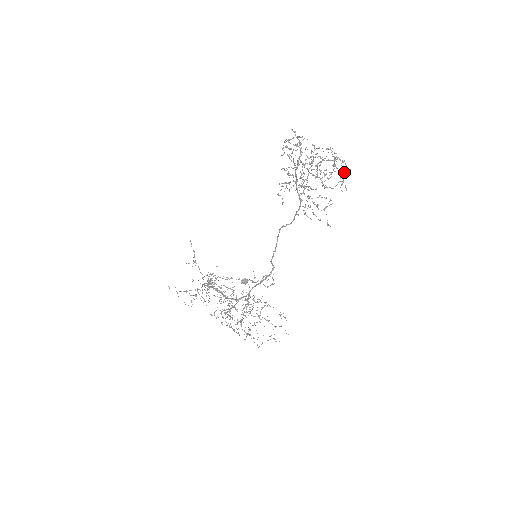
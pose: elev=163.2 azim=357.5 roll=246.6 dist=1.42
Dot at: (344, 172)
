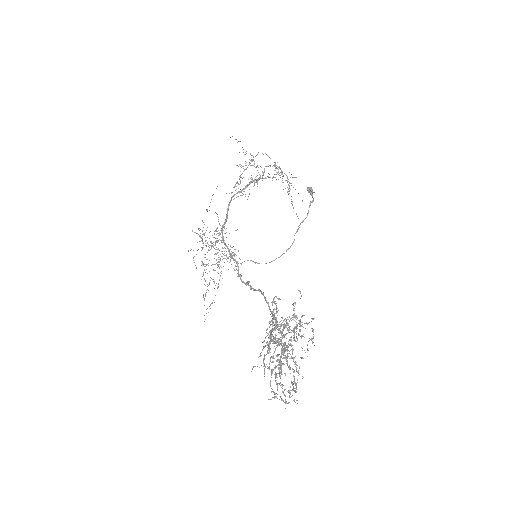
Dot at: (282, 400)
